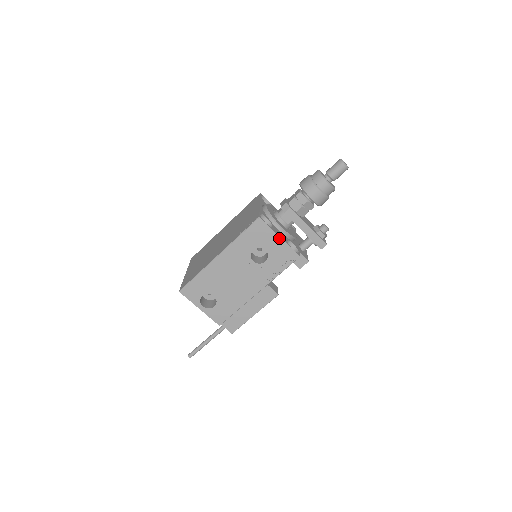
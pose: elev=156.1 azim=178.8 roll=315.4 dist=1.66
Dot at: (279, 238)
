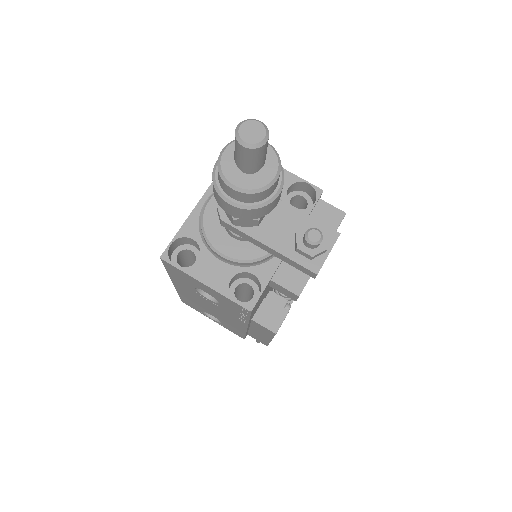
Dot at: (205, 285)
